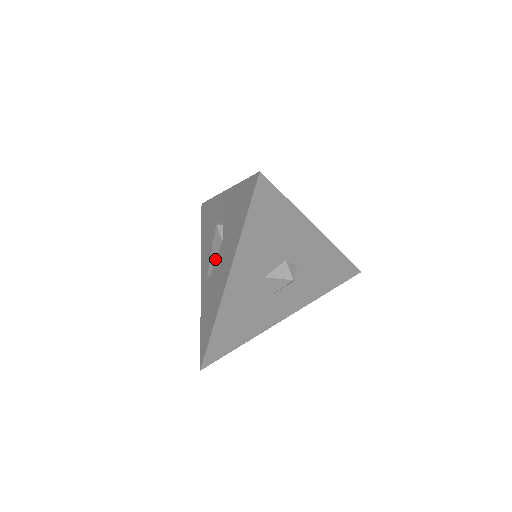
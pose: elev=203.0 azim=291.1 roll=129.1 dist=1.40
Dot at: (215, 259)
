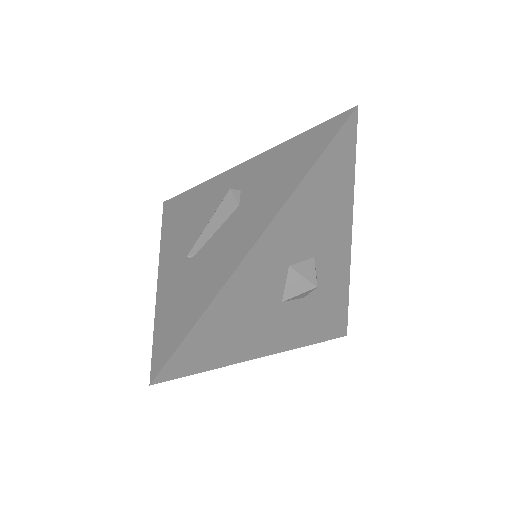
Dot at: (215, 230)
